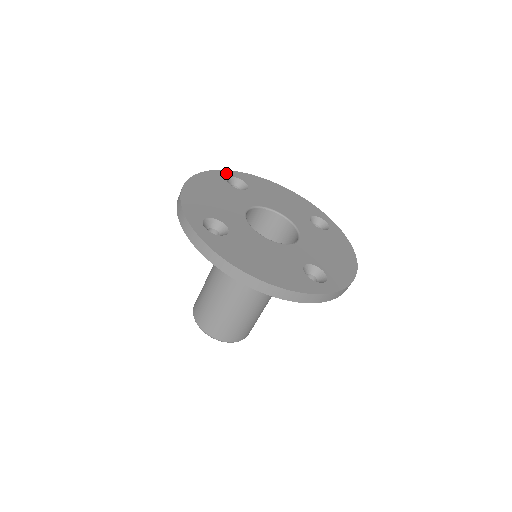
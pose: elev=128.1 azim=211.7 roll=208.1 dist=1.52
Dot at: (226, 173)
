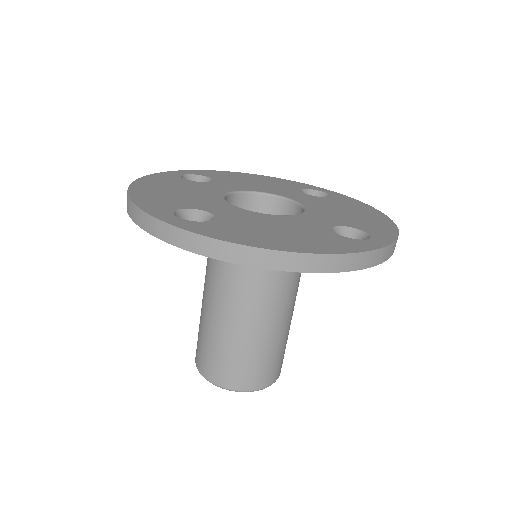
Dot at: (177, 173)
